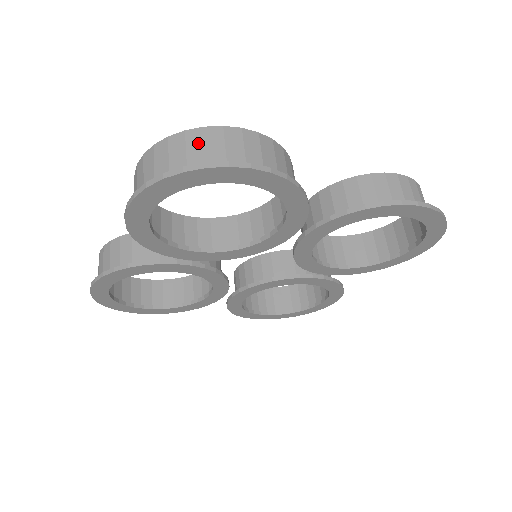
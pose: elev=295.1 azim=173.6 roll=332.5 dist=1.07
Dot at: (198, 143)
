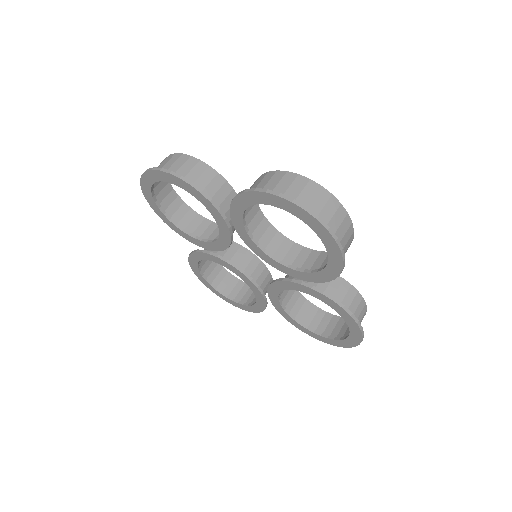
Dot at: (332, 209)
